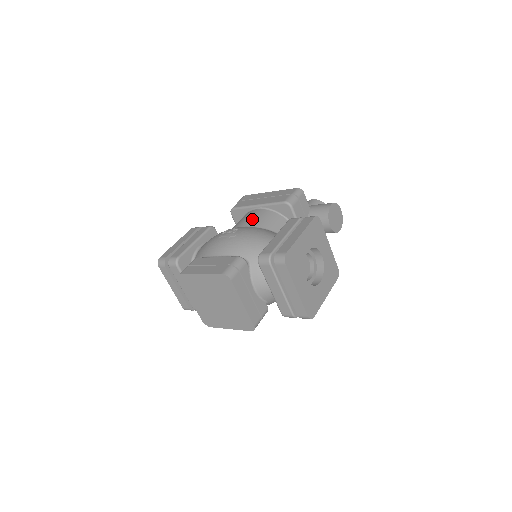
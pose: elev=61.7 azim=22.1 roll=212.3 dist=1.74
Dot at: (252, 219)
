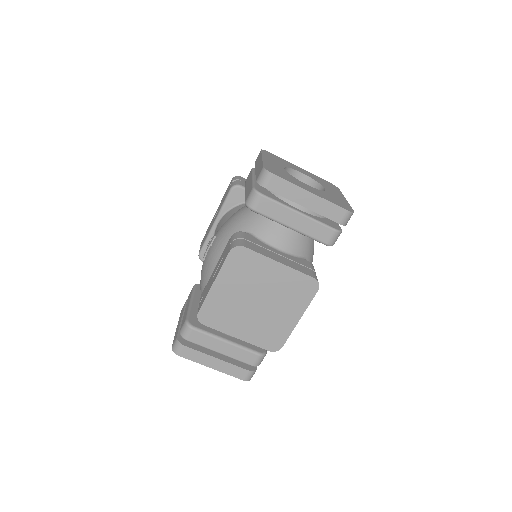
Dot at: (219, 227)
